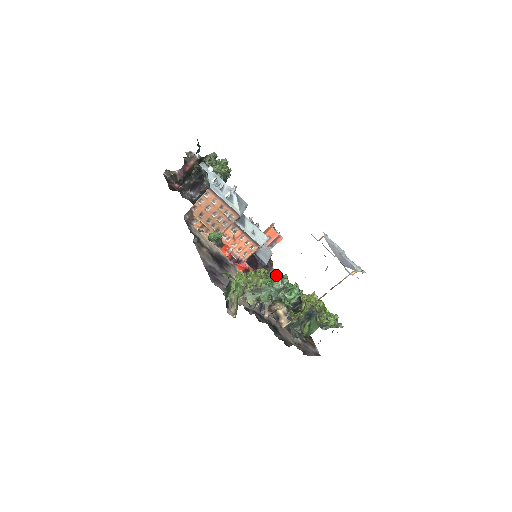
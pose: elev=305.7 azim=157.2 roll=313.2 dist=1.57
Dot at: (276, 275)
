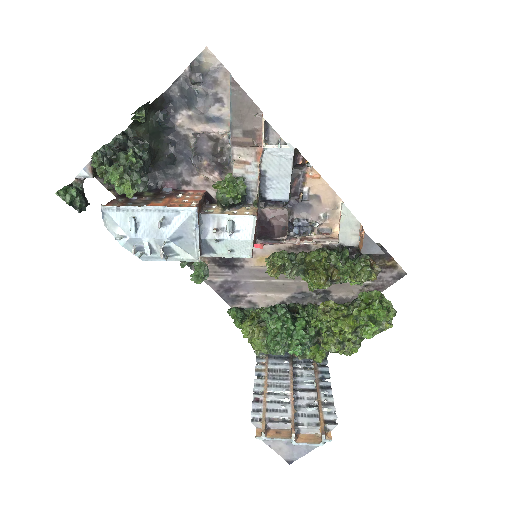
Dot at: (271, 346)
